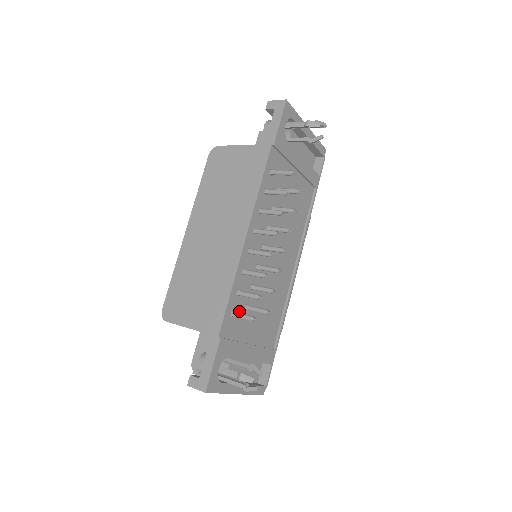
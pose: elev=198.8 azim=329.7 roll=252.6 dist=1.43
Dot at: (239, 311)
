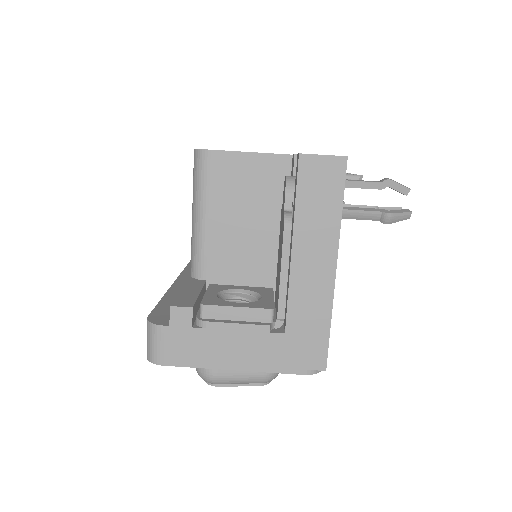
Dot at: occluded
